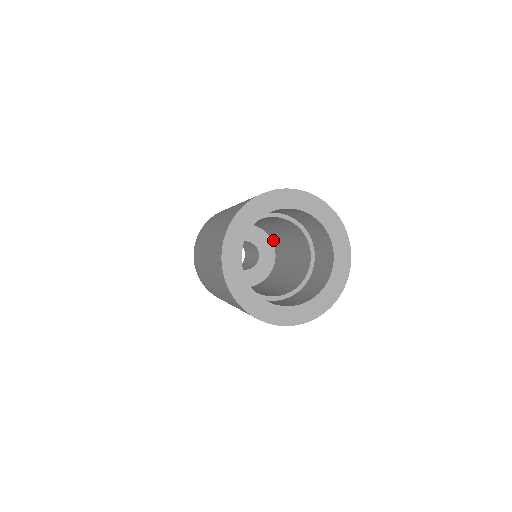
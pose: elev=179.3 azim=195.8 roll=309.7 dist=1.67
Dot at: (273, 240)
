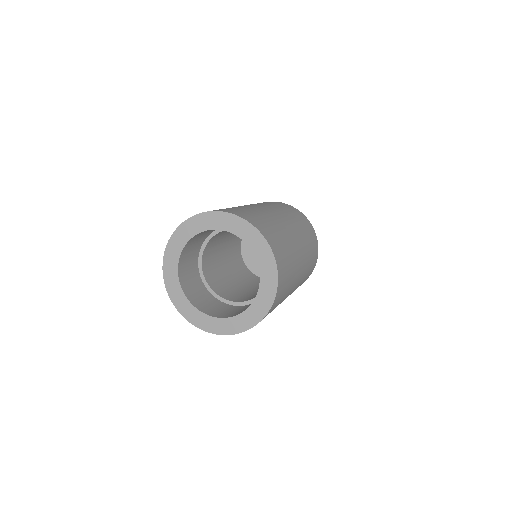
Dot at: occluded
